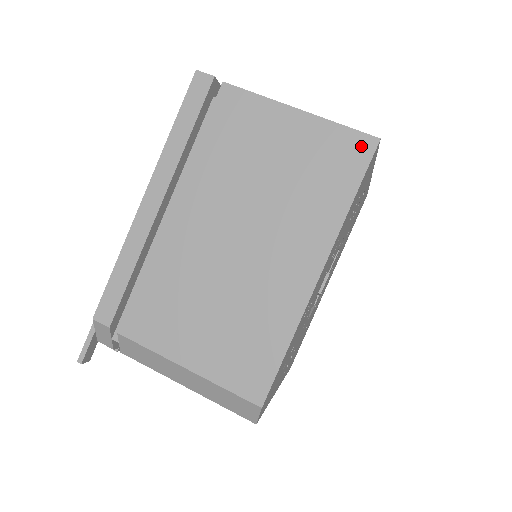
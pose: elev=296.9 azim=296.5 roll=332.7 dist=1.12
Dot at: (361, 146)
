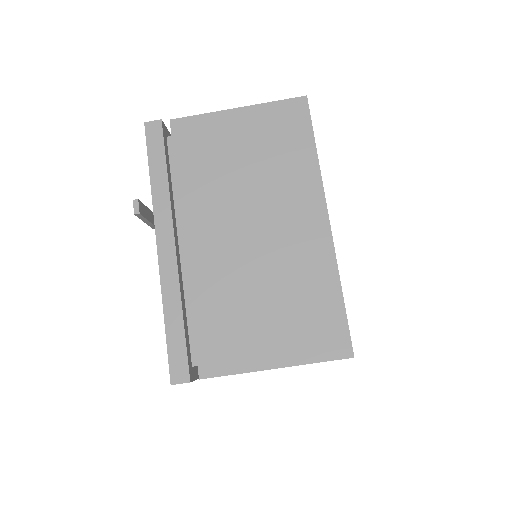
Dot at: occluded
